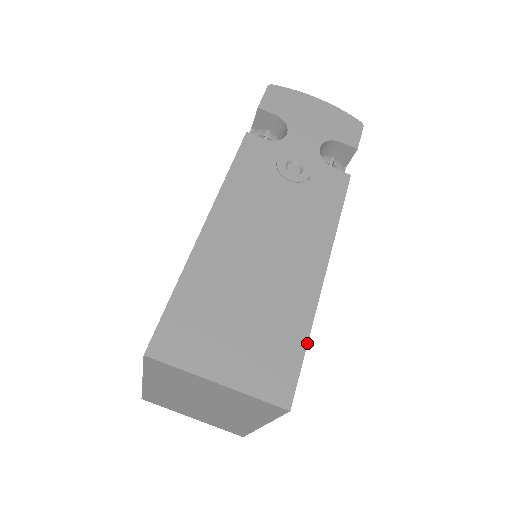
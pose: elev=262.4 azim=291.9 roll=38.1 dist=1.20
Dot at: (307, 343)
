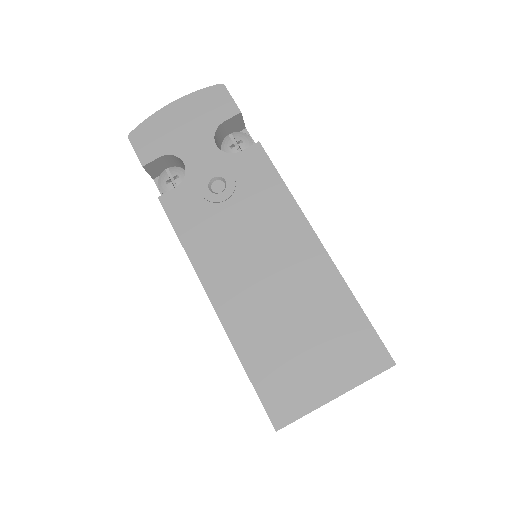
Dot at: (360, 307)
